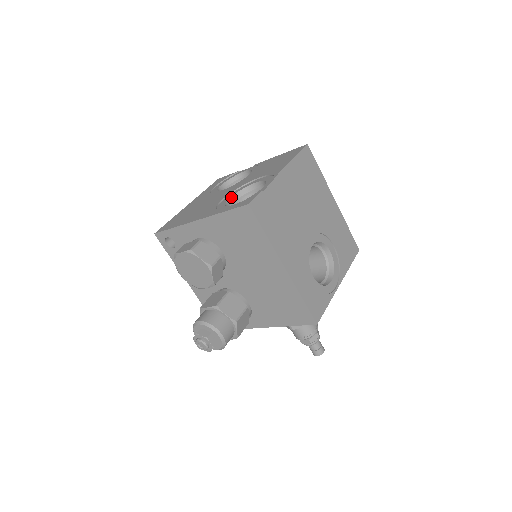
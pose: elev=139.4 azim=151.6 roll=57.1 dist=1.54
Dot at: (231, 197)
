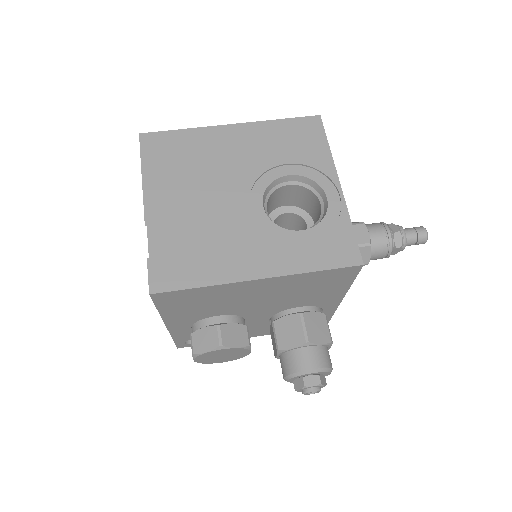
Dot at: occluded
